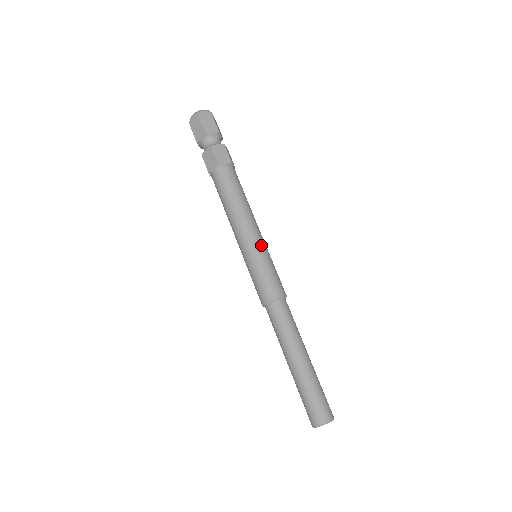
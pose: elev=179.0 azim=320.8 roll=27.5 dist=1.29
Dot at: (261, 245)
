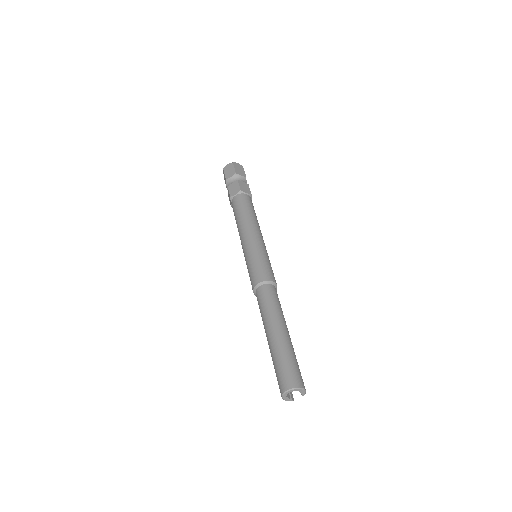
Dot at: (263, 246)
